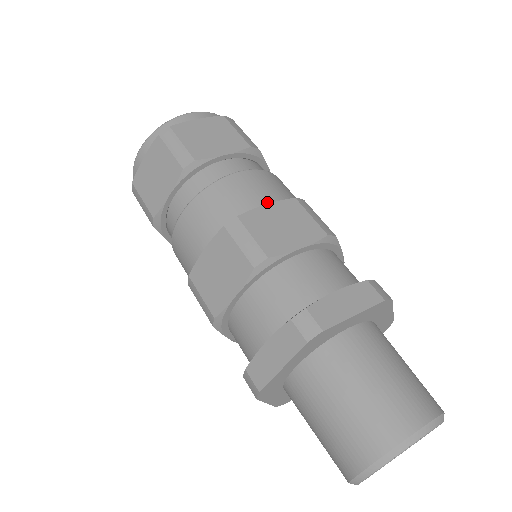
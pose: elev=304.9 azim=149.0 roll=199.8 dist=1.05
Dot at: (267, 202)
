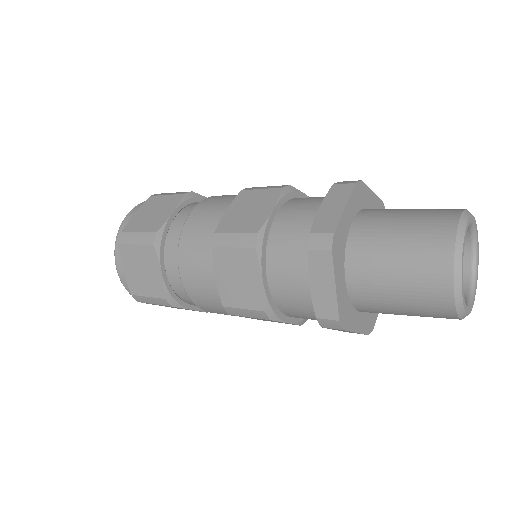
Dot at: occluded
